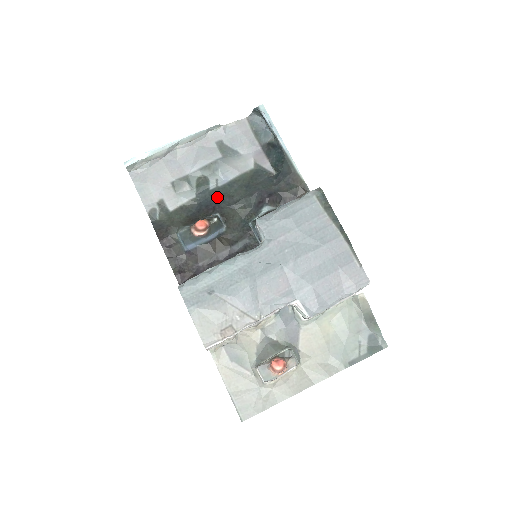
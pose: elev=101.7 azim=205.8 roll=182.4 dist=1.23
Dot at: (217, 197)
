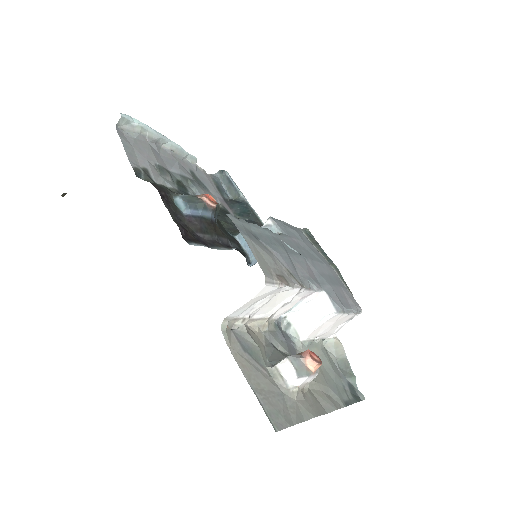
Dot at: occluded
